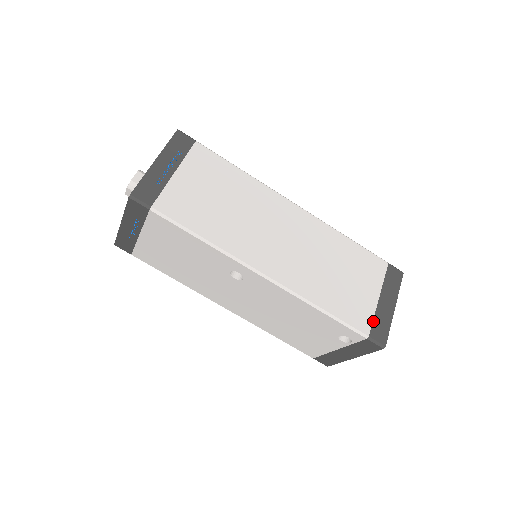
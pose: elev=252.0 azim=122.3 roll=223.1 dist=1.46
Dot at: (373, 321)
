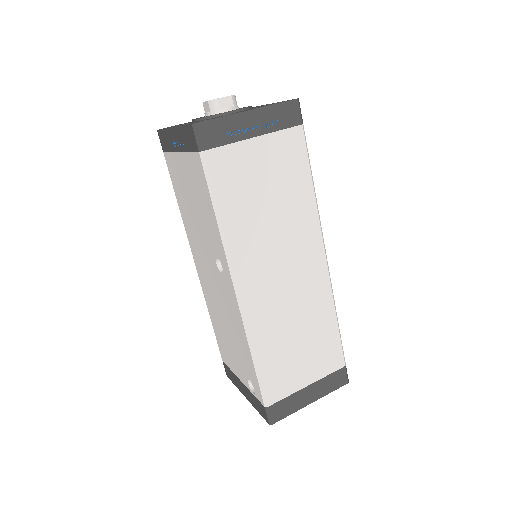
Dot at: (284, 399)
